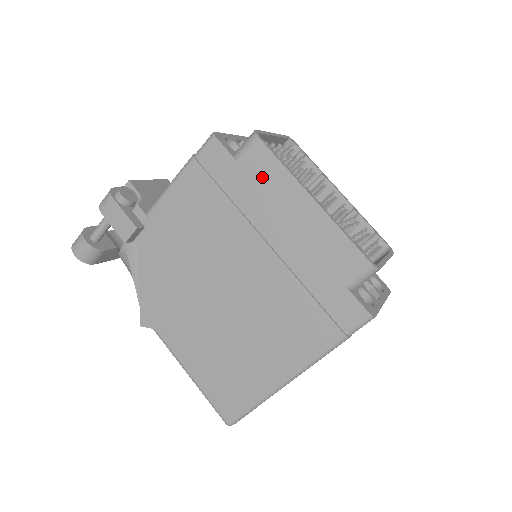
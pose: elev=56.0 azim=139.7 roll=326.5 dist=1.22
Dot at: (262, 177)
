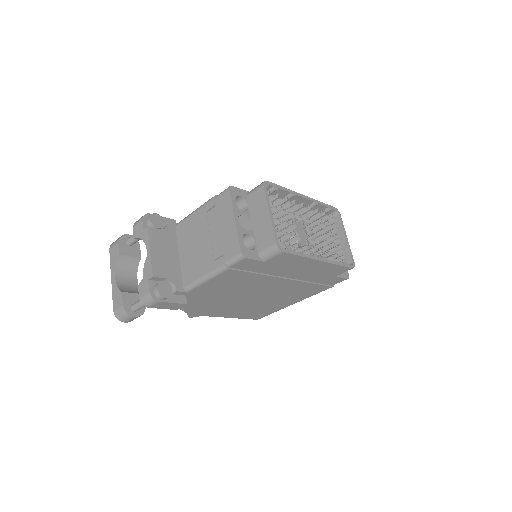
Dot at: (285, 263)
